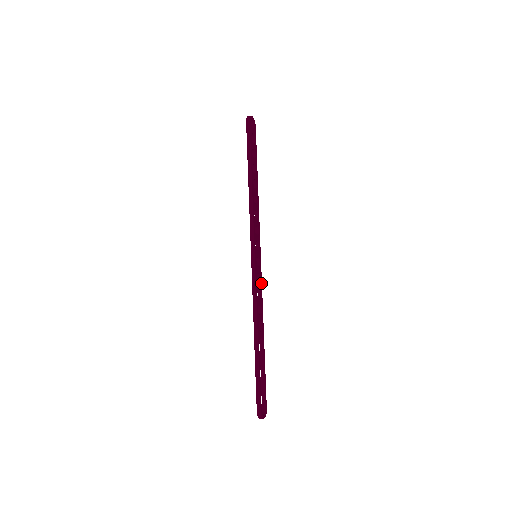
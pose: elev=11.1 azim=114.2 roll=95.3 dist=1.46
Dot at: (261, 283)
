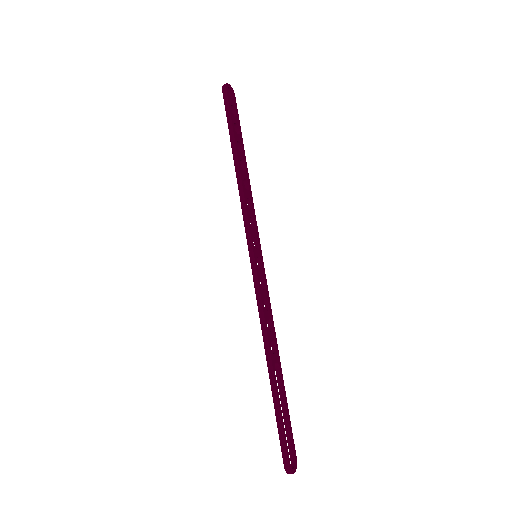
Dot at: (267, 290)
